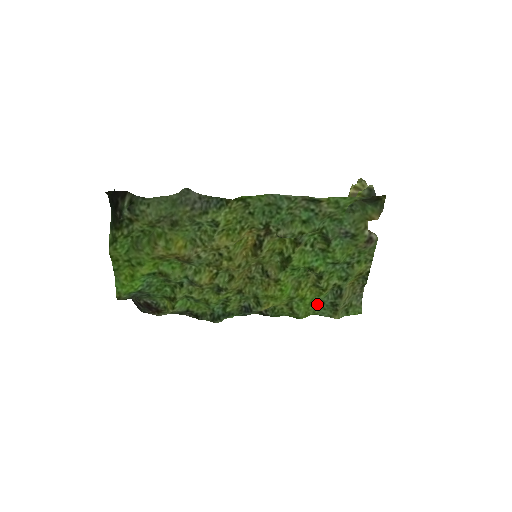
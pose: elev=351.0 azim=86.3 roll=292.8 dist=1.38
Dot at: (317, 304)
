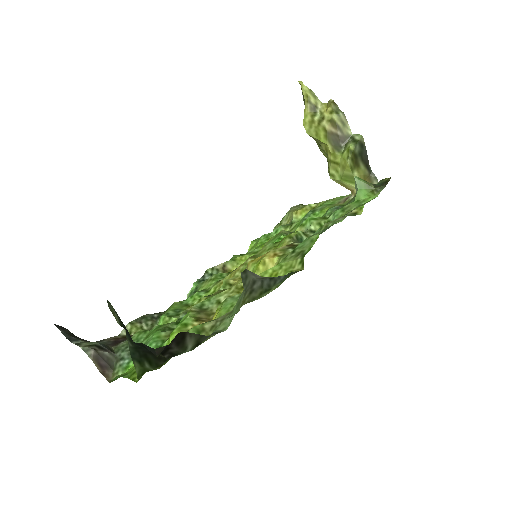
Dot at: (264, 237)
